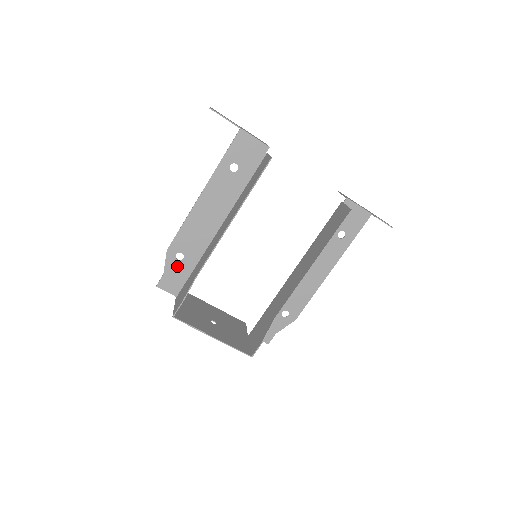
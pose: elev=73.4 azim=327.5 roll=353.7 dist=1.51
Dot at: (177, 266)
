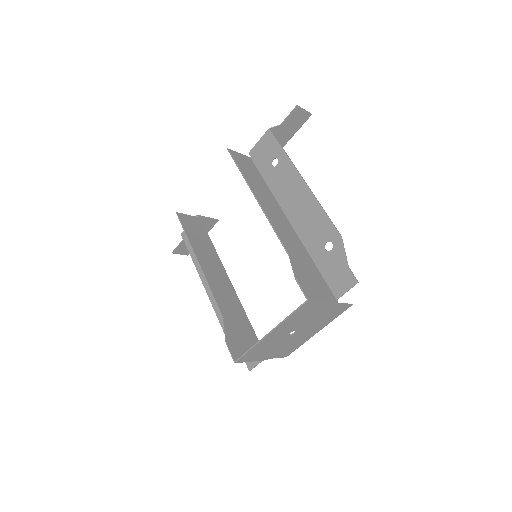
Dot at: occluded
